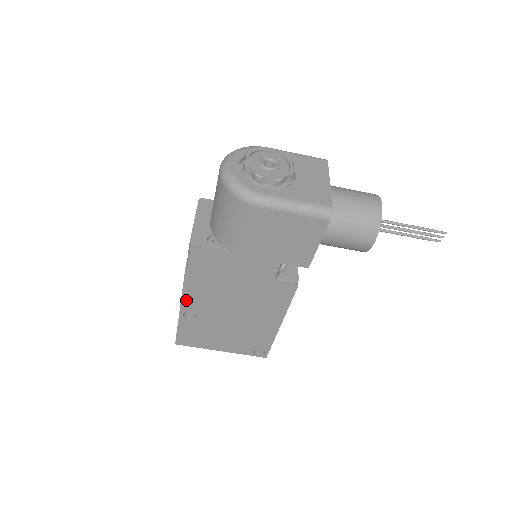
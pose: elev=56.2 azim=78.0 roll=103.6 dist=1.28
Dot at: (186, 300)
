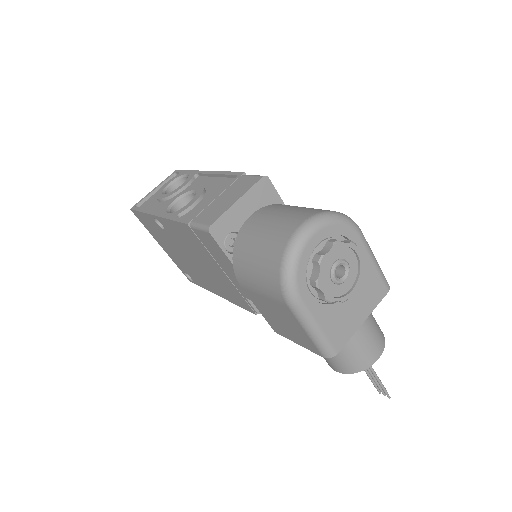
Dot at: (166, 222)
